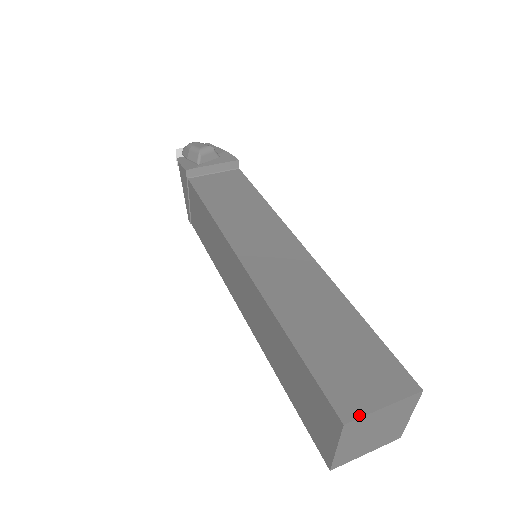
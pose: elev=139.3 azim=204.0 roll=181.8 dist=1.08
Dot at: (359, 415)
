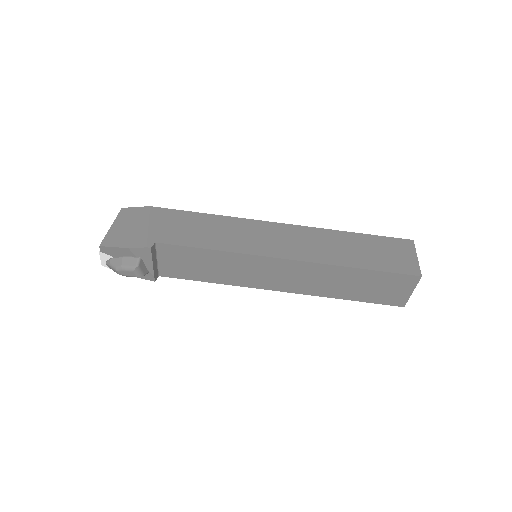
Dot at: (406, 301)
